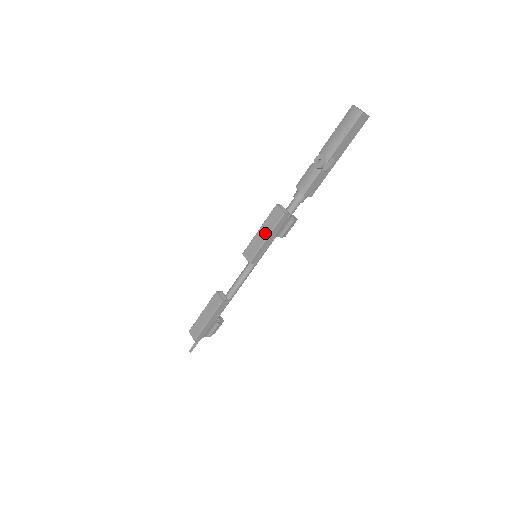
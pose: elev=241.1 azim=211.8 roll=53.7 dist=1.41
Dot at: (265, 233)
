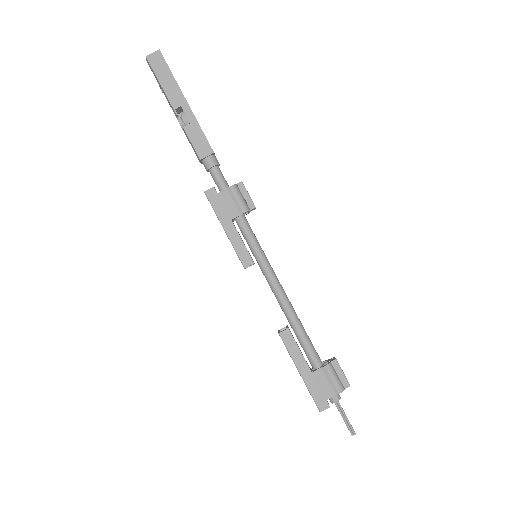
Dot at: occluded
